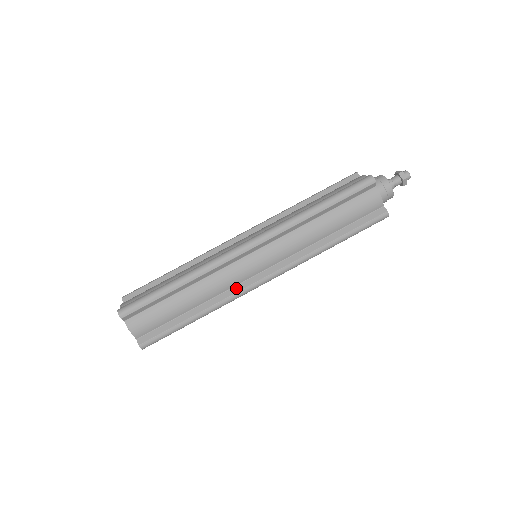
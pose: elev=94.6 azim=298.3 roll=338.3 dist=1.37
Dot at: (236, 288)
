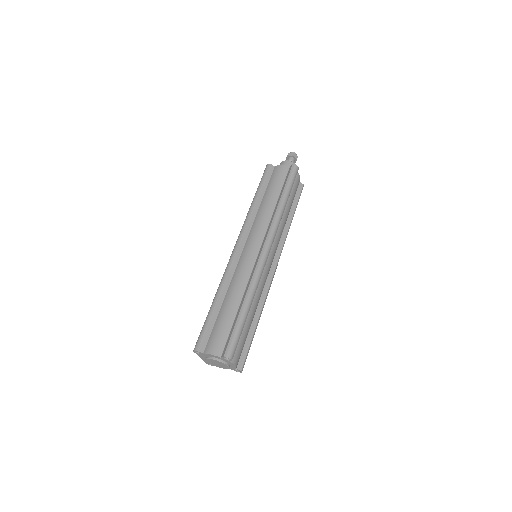
Dot at: (266, 285)
